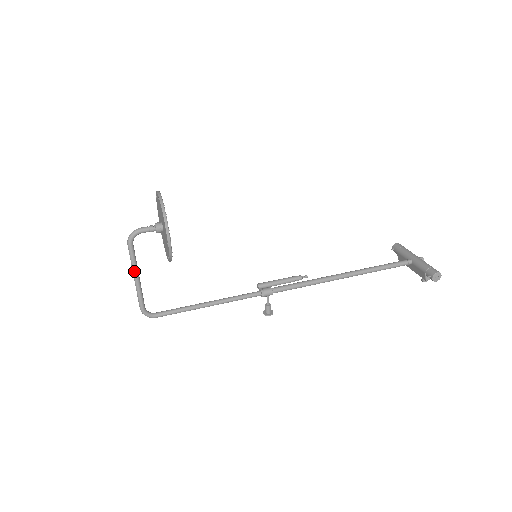
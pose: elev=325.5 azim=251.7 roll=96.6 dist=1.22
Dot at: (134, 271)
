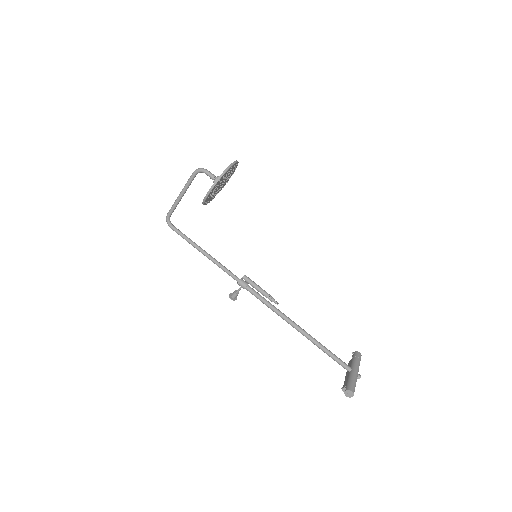
Dot at: (183, 190)
